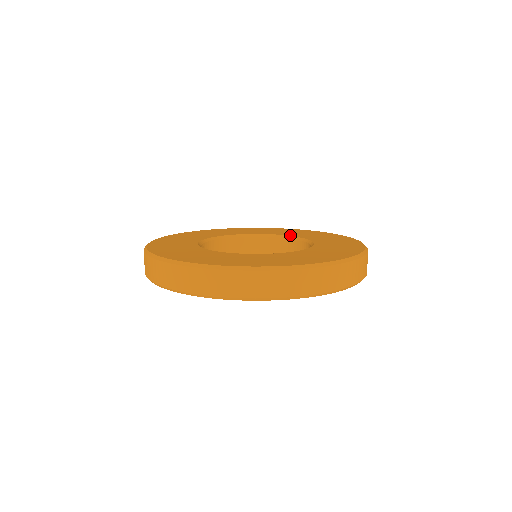
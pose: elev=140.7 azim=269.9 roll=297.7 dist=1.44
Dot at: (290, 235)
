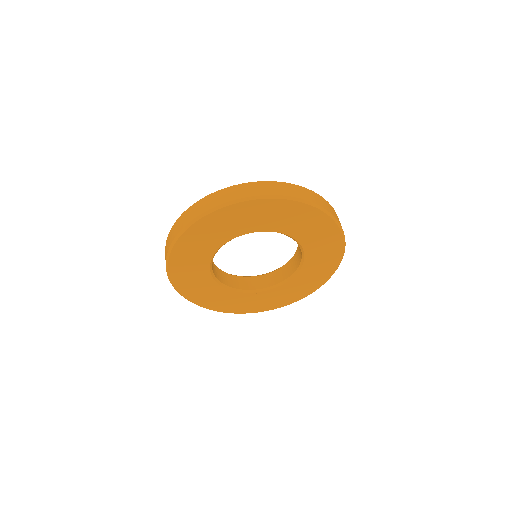
Dot at: occluded
